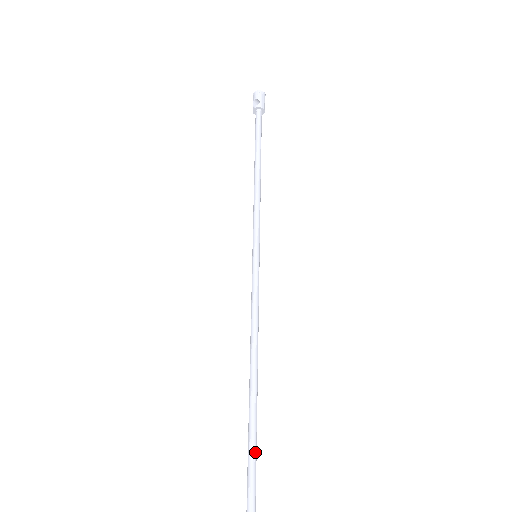
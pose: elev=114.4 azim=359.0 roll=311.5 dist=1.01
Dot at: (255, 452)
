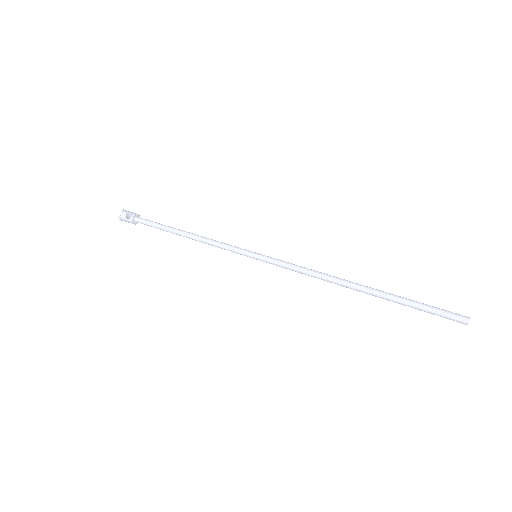
Dot at: (417, 302)
